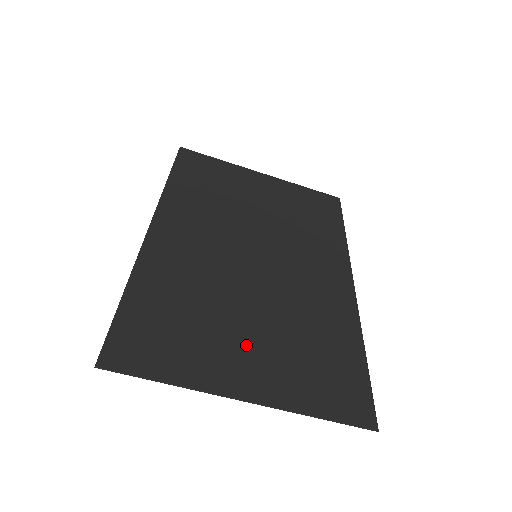
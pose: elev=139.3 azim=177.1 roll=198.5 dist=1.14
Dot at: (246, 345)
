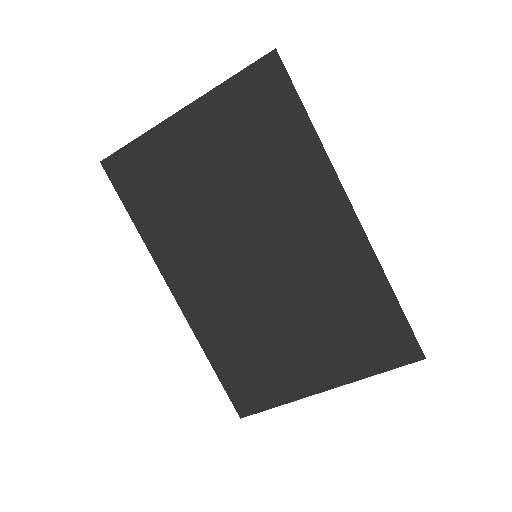
Dot at: (303, 352)
